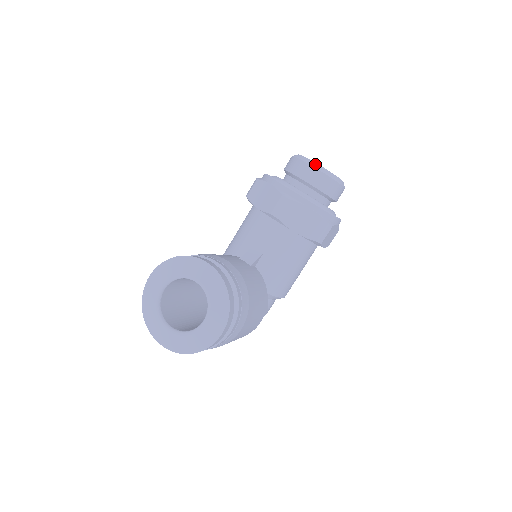
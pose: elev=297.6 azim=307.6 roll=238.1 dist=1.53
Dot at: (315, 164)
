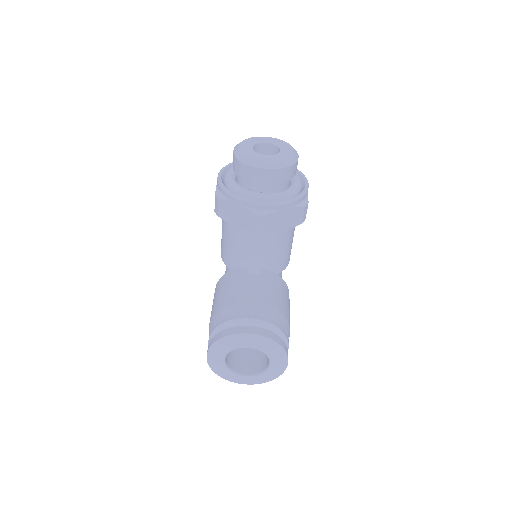
Dot at: (266, 165)
